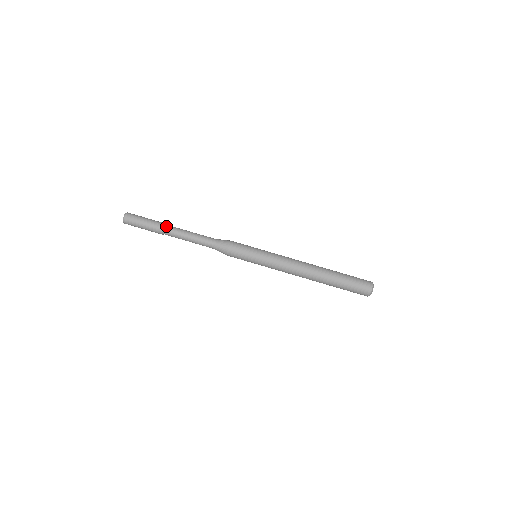
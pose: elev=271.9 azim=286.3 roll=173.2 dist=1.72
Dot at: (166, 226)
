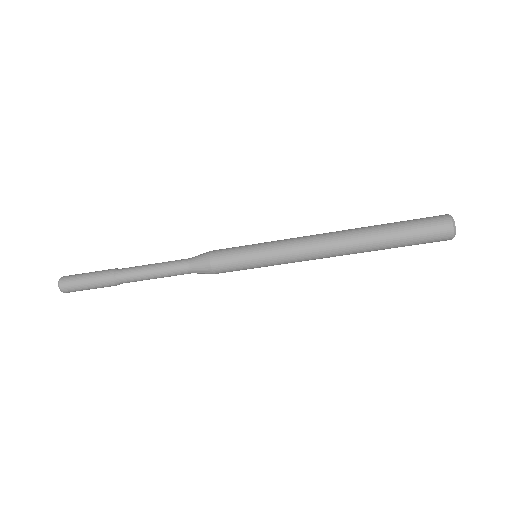
Dot at: (119, 284)
